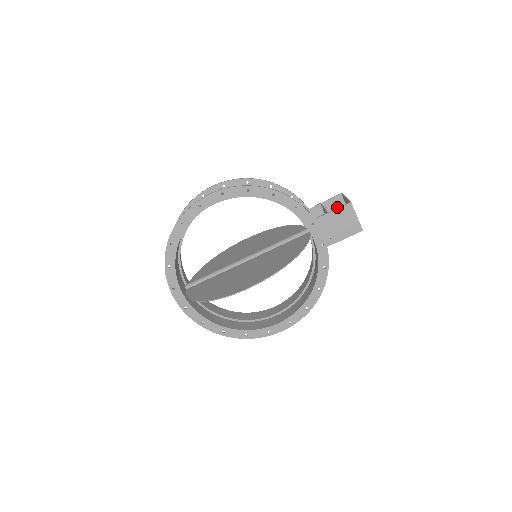
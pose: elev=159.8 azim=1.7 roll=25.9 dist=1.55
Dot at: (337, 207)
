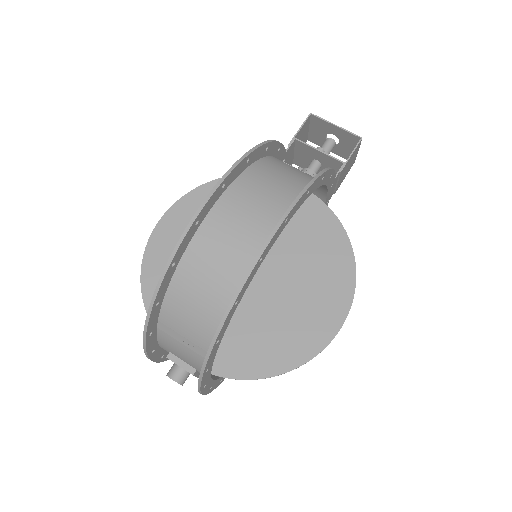
Dot at: (303, 133)
